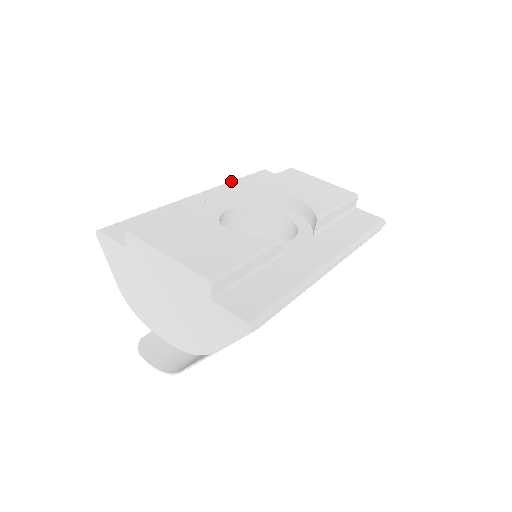
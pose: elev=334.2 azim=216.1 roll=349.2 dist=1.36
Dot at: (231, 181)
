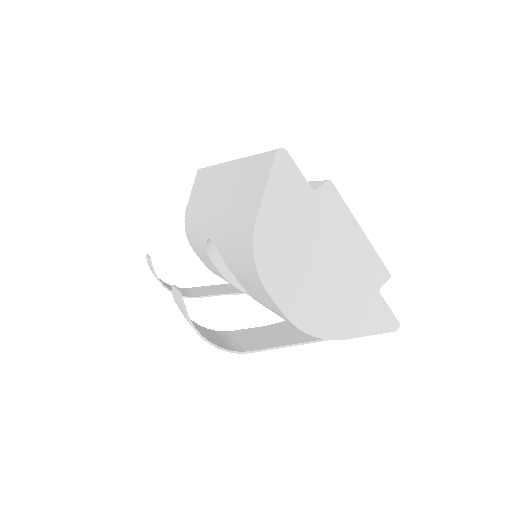
Dot at: occluded
